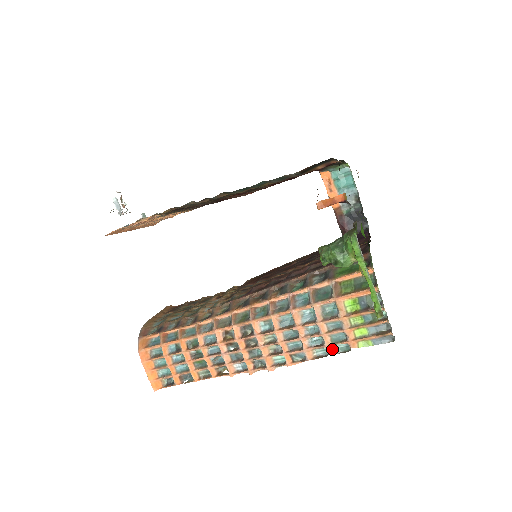
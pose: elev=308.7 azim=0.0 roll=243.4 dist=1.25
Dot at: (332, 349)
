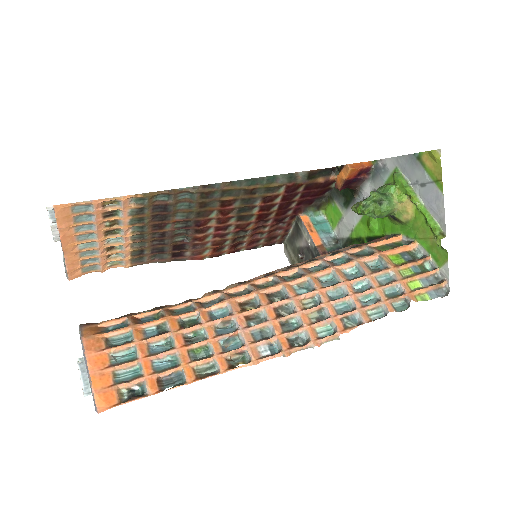
Dot at: (390, 306)
